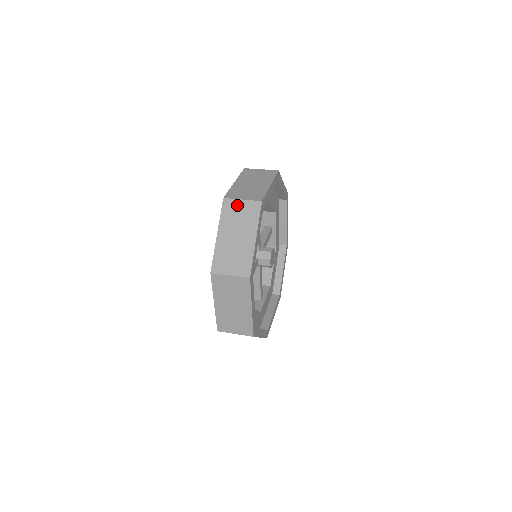
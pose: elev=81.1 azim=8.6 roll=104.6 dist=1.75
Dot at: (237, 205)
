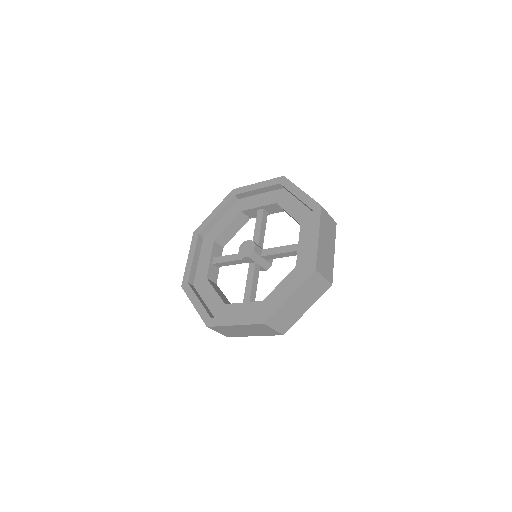
Dot at: (318, 280)
